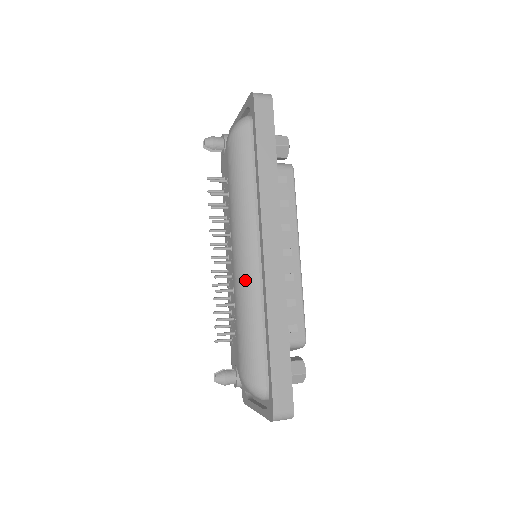
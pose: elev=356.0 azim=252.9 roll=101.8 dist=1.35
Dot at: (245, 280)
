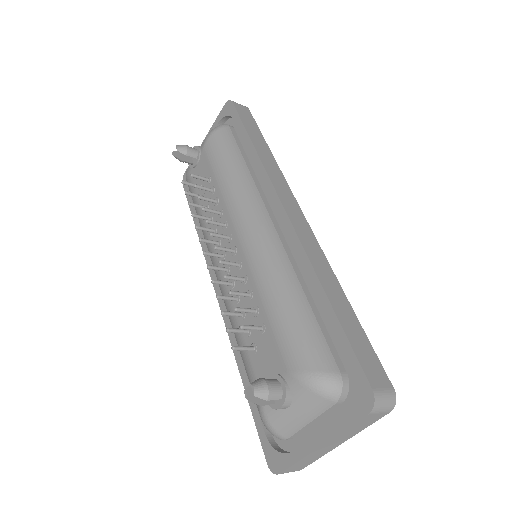
Dot at: (265, 252)
